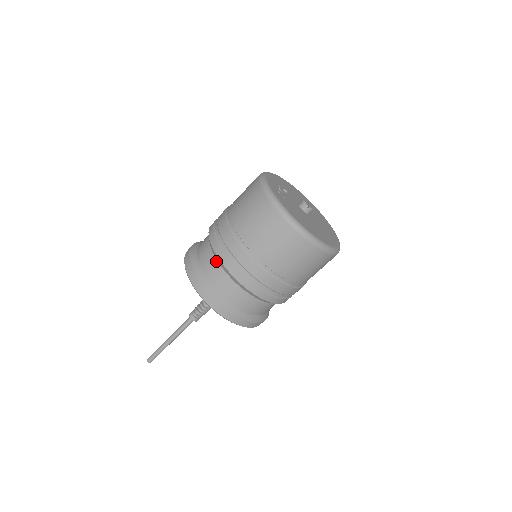
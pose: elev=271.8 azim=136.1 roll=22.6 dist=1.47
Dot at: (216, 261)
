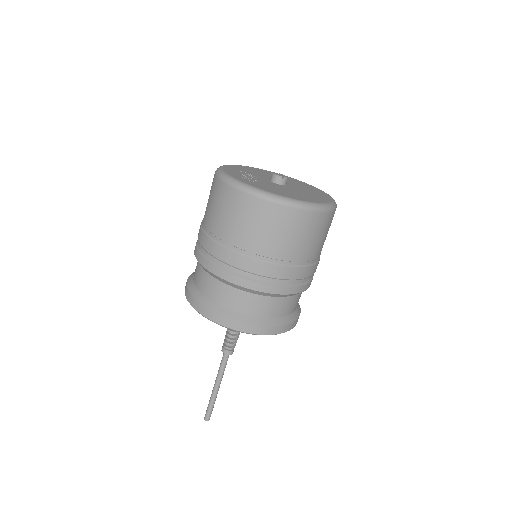
Dot at: (227, 286)
